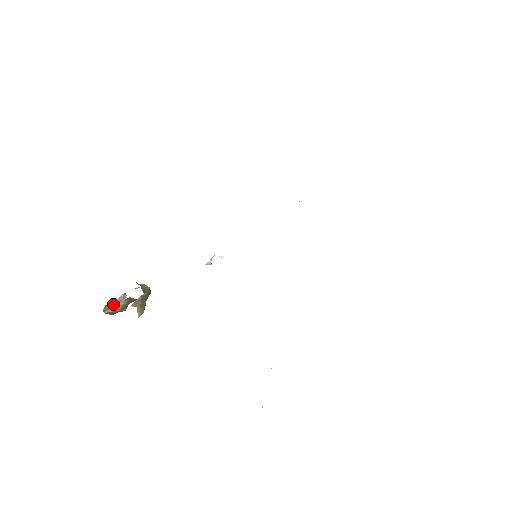
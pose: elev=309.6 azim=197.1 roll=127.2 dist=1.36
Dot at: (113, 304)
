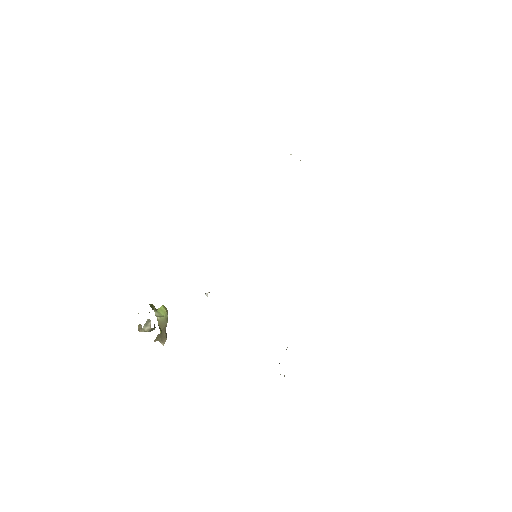
Dot at: (143, 327)
